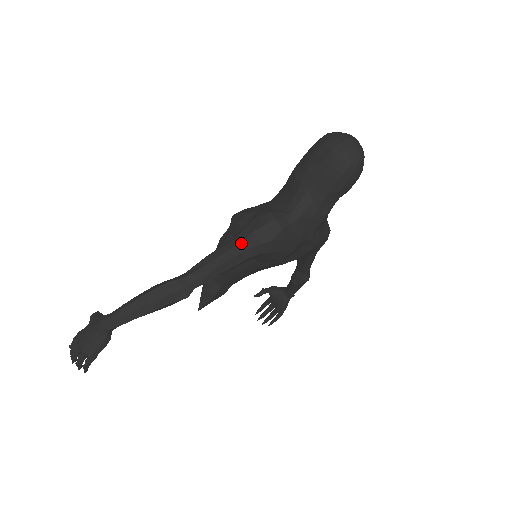
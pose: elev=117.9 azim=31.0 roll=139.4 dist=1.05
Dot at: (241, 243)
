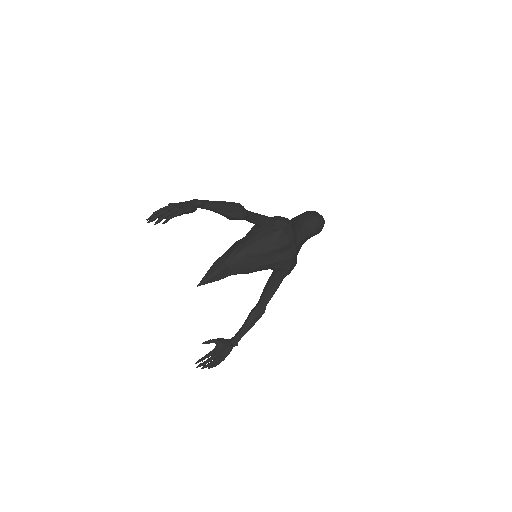
Dot at: (272, 218)
